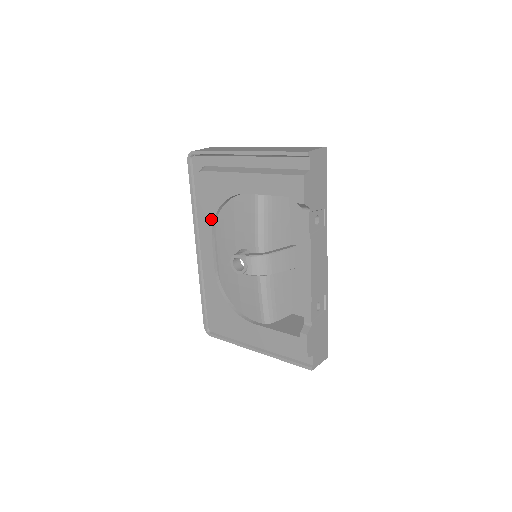
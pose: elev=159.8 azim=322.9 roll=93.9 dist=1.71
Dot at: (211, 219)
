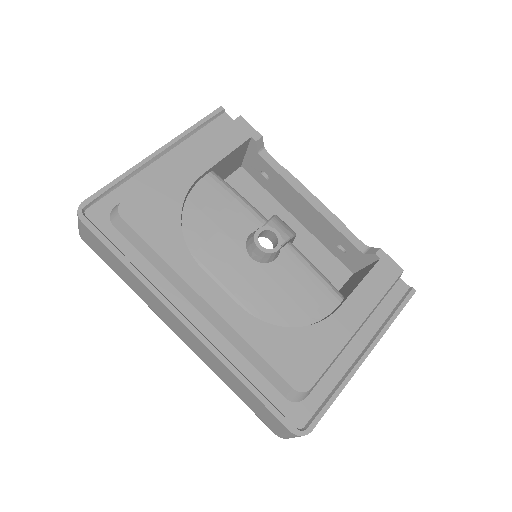
Dot at: (181, 245)
